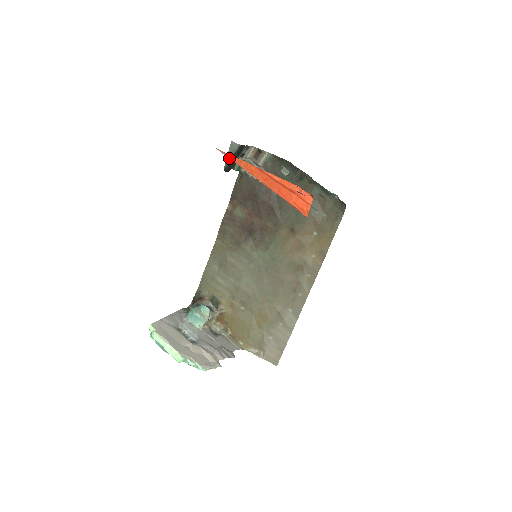
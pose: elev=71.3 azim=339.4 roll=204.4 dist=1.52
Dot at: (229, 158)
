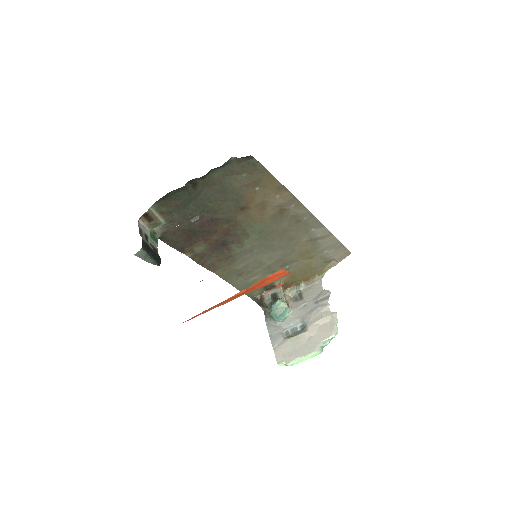
Dot at: occluded
